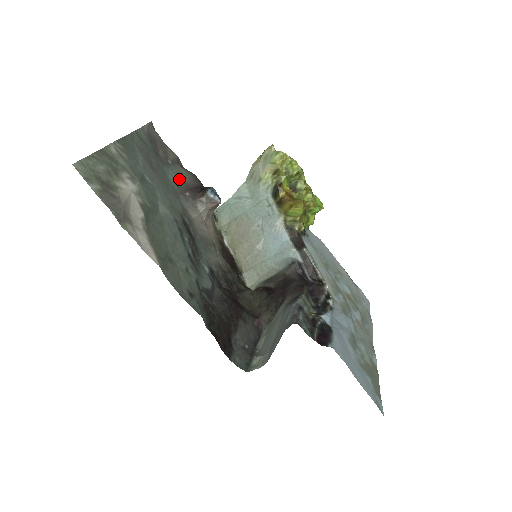
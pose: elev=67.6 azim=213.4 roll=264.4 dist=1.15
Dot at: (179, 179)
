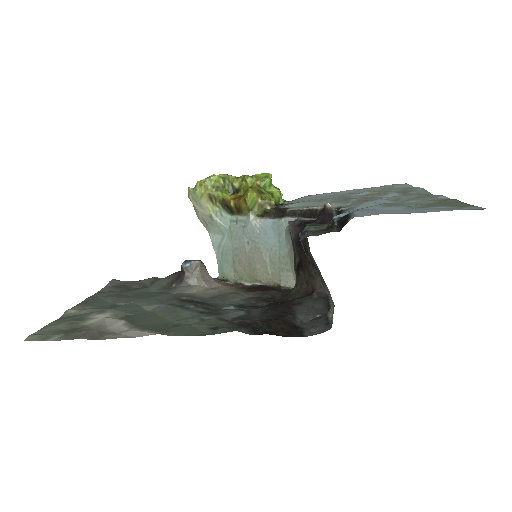
Dot at: (162, 285)
